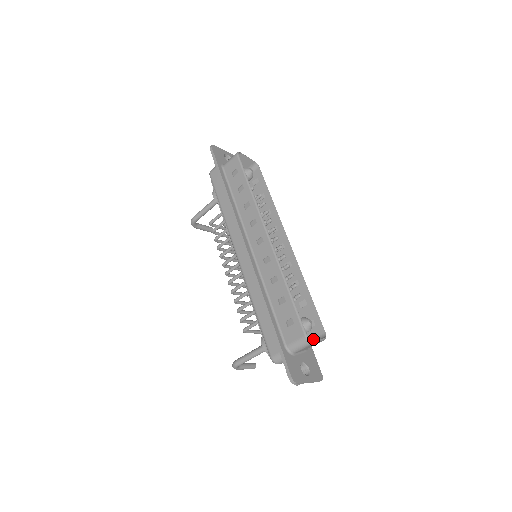
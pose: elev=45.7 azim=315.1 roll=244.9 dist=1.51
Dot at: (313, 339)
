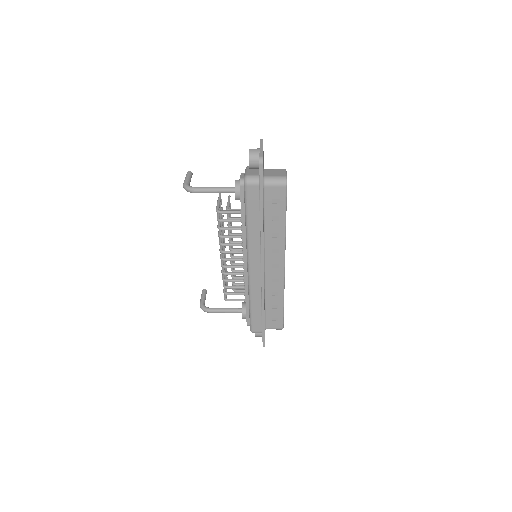
Dot at: occluded
